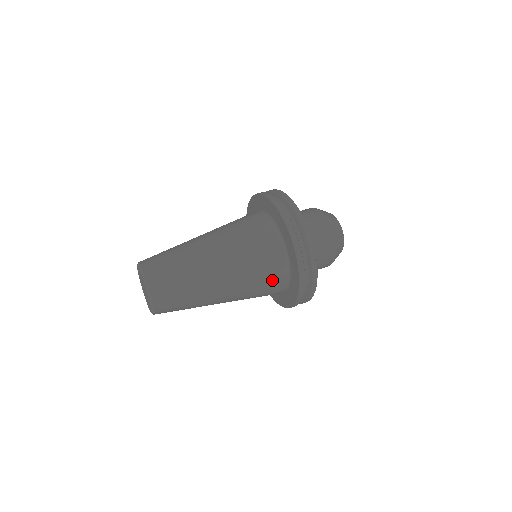
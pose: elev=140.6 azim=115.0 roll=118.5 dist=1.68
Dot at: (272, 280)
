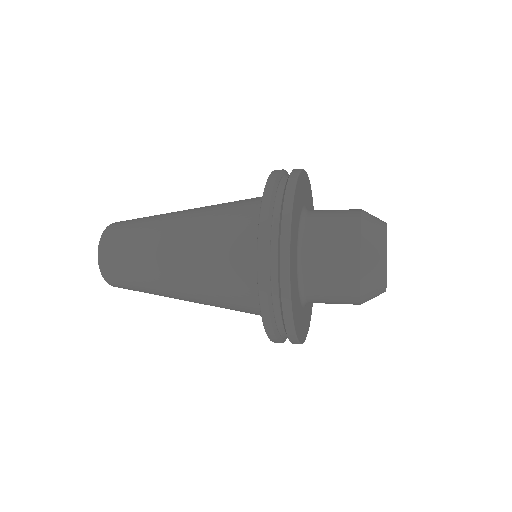
Dot at: (237, 272)
